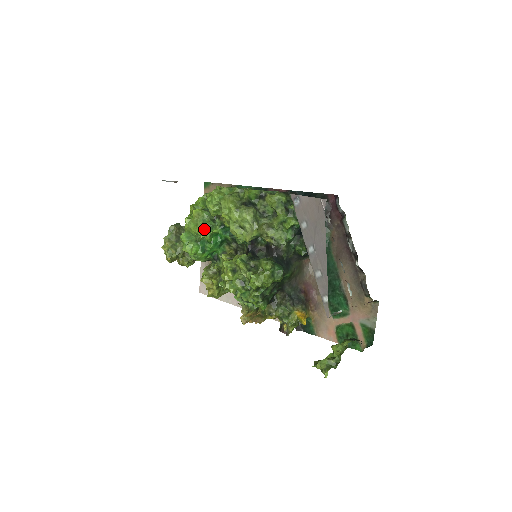
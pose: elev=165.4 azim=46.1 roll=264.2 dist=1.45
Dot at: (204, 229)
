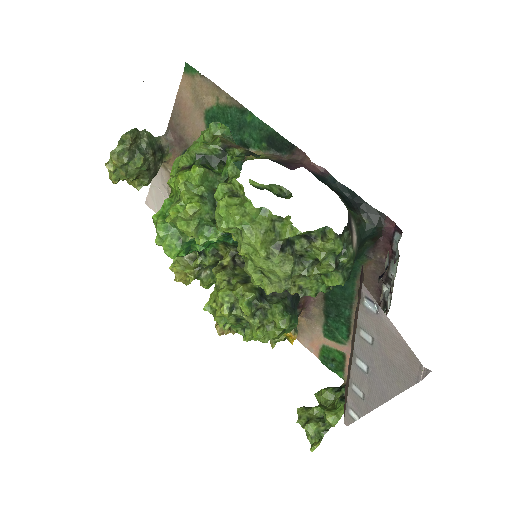
Dot at: (198, 232)
